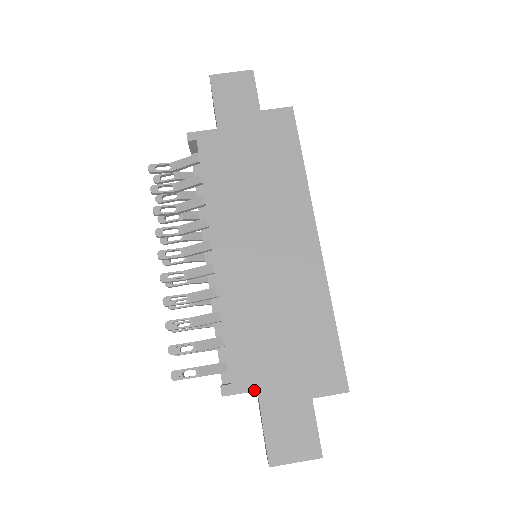
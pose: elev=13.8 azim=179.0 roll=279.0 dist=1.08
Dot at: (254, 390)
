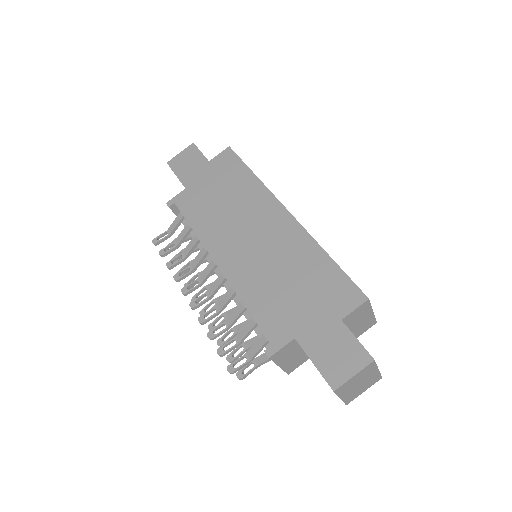
Dot at: (292, 339)
